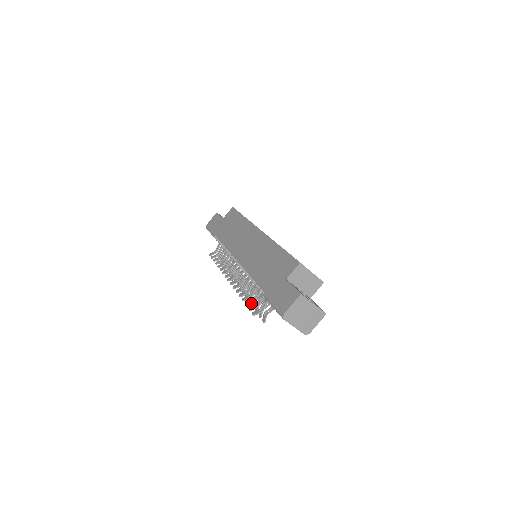
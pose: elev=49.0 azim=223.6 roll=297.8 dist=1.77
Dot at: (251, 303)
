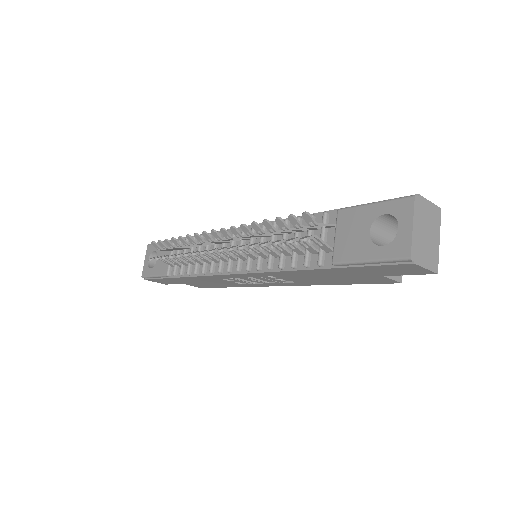
Dot at: occluded
